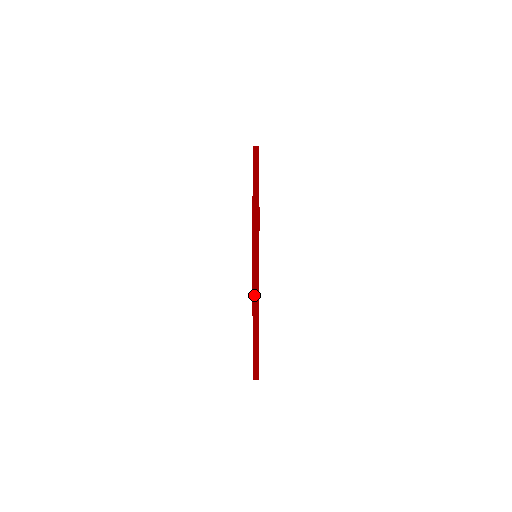
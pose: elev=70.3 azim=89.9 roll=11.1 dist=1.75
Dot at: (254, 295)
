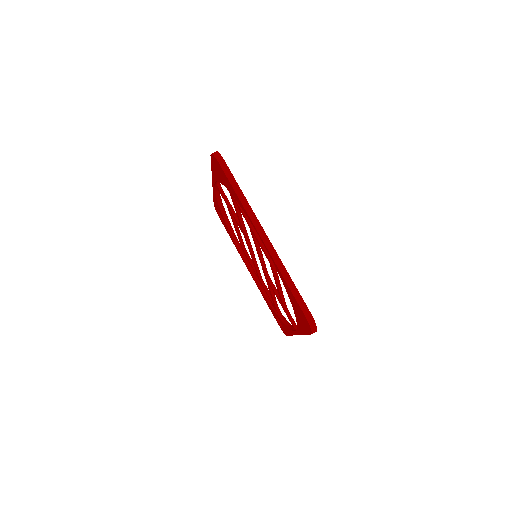
Dot at: (253, 220)
